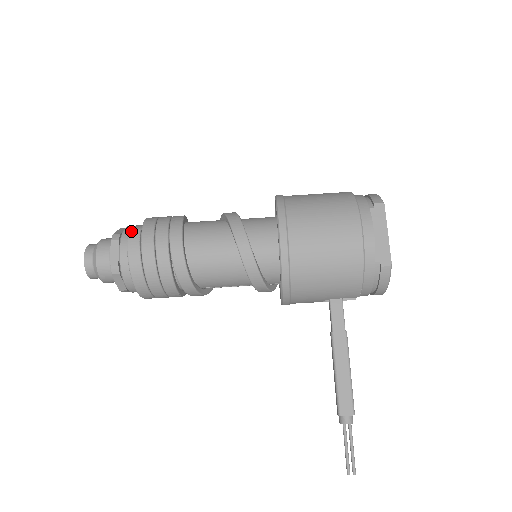
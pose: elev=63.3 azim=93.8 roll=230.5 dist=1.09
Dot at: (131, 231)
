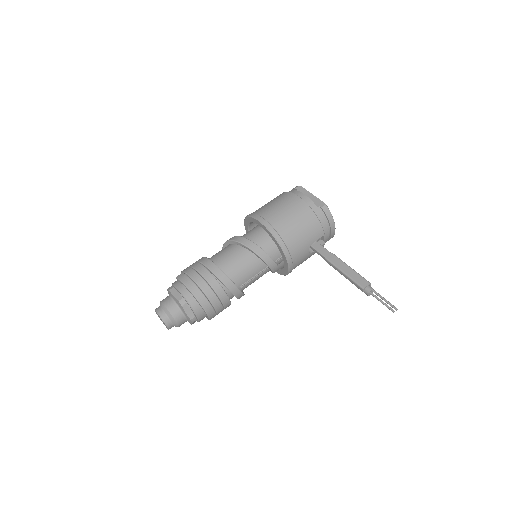
Dot at: (178, 276)
